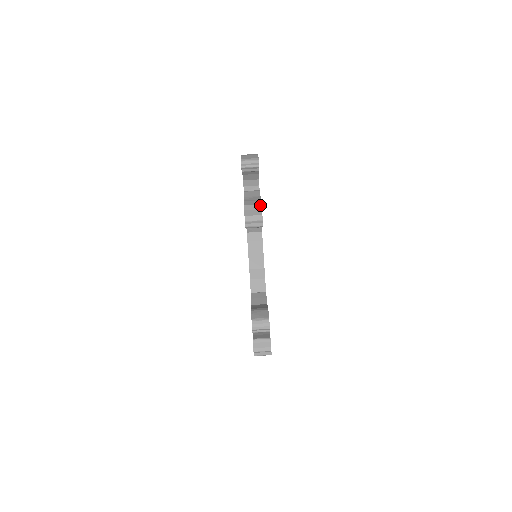
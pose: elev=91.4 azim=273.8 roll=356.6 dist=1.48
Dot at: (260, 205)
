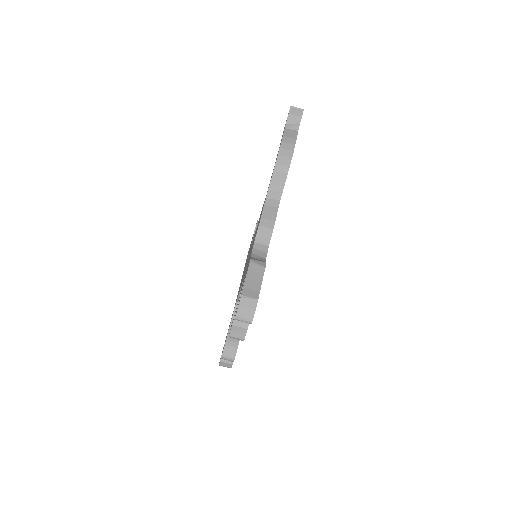
Dot at: (246, 330)
